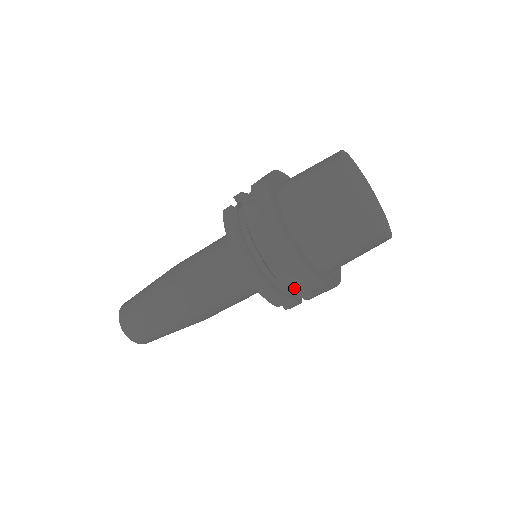
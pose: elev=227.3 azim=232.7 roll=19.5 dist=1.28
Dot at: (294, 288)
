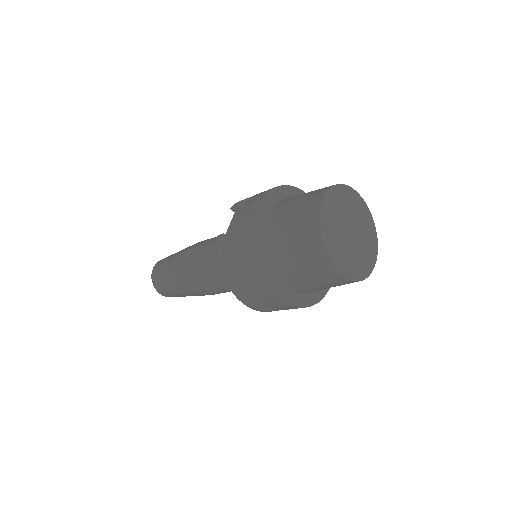
Dot at: (281, 309)
